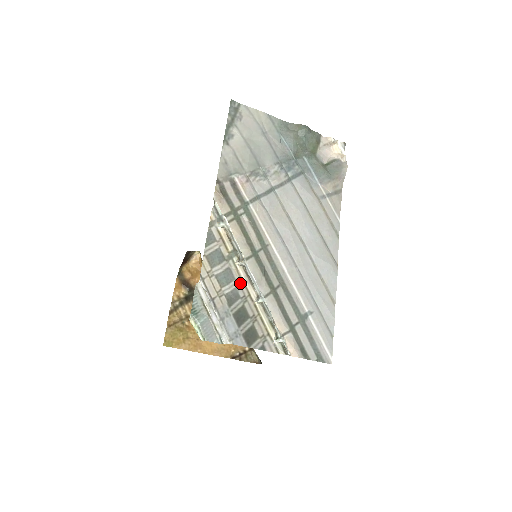
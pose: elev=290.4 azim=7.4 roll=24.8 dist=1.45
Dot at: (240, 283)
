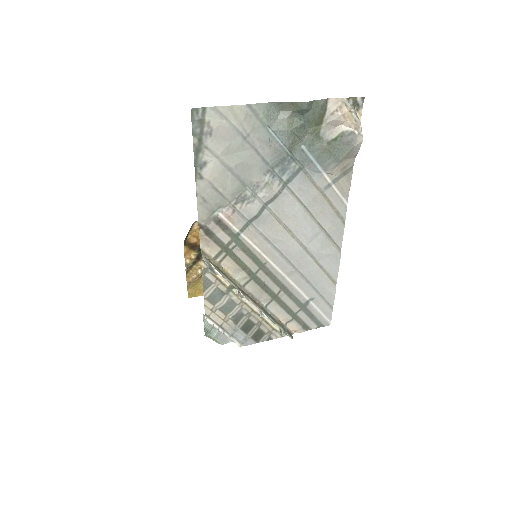
Dot at: (243, 305)
